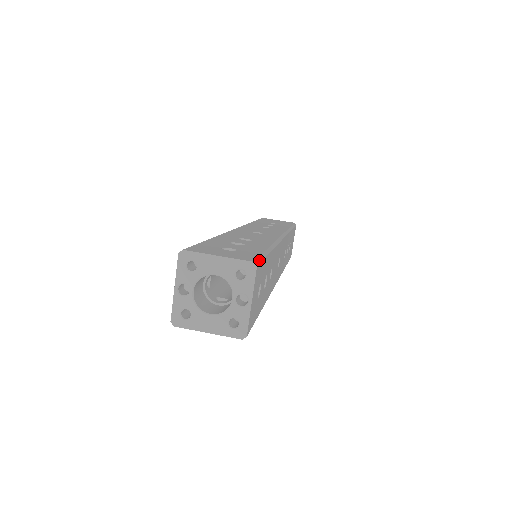
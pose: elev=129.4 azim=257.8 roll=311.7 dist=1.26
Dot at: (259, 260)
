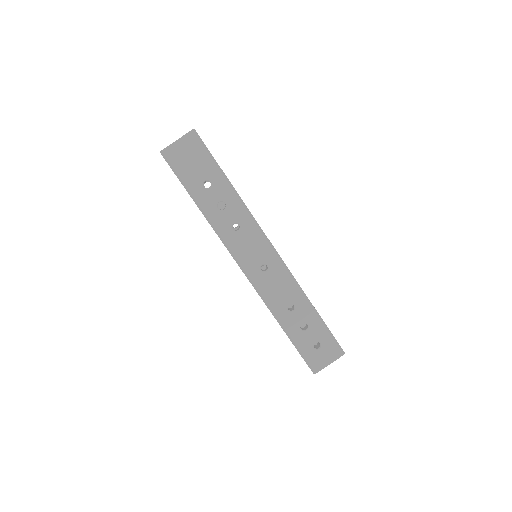
Dot at: (338, 345)
